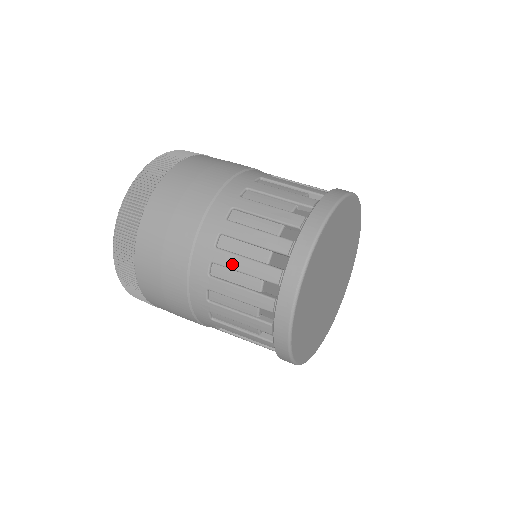
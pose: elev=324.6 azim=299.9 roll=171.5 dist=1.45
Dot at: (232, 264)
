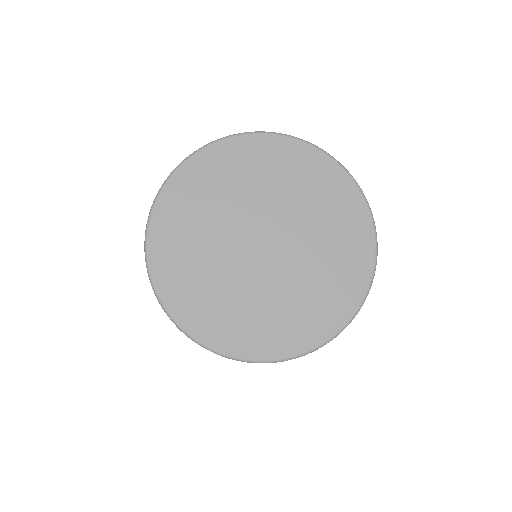
Dot at: occluded
